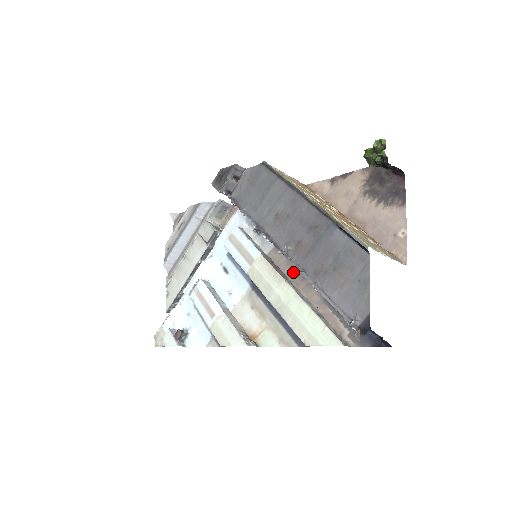
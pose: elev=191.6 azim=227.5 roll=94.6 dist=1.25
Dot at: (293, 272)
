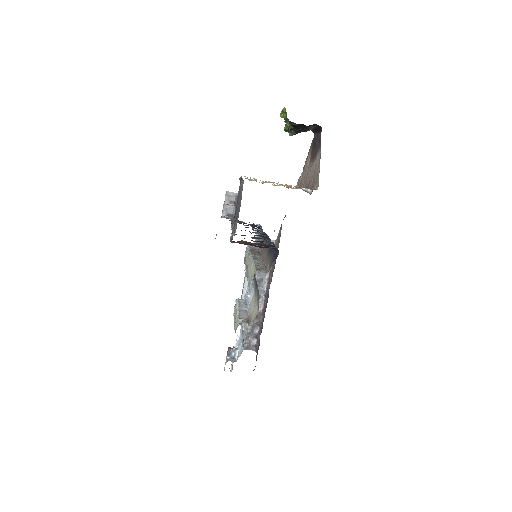
Dot at: (263, 248)
